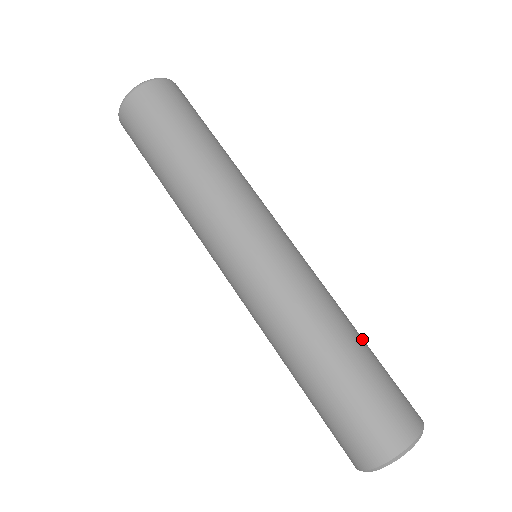
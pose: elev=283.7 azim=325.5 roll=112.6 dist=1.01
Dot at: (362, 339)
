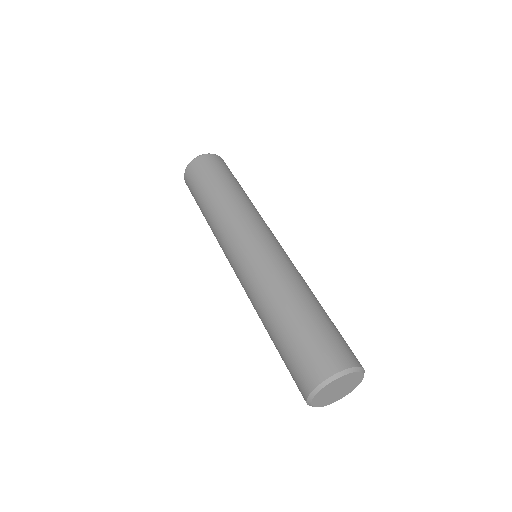
Dot at: occluded
